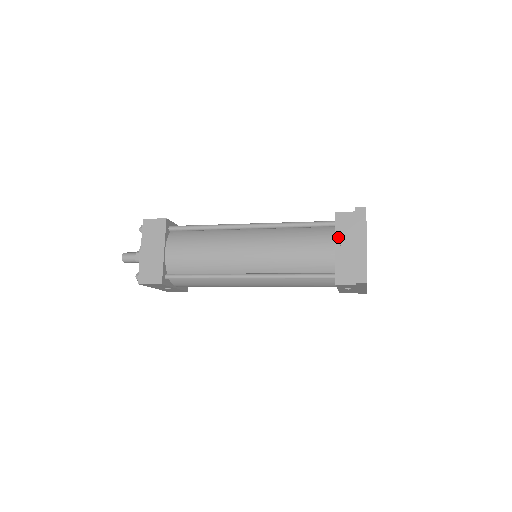
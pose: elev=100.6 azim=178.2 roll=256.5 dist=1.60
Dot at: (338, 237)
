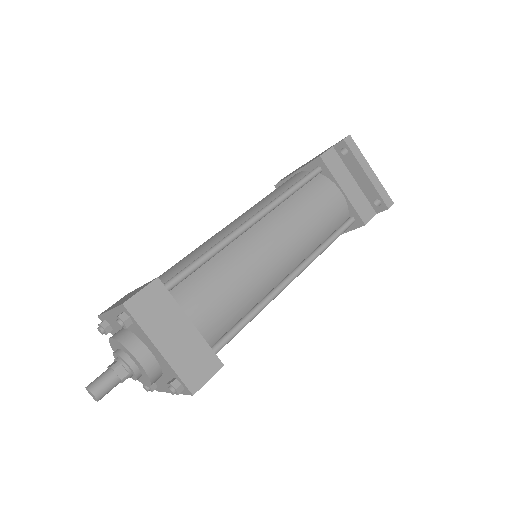
Dot at: (338, 179)
